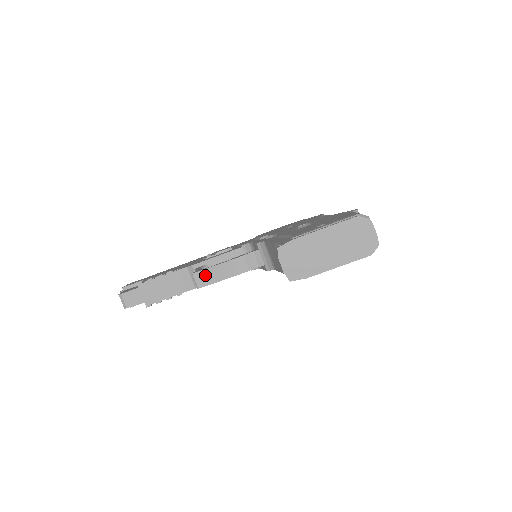
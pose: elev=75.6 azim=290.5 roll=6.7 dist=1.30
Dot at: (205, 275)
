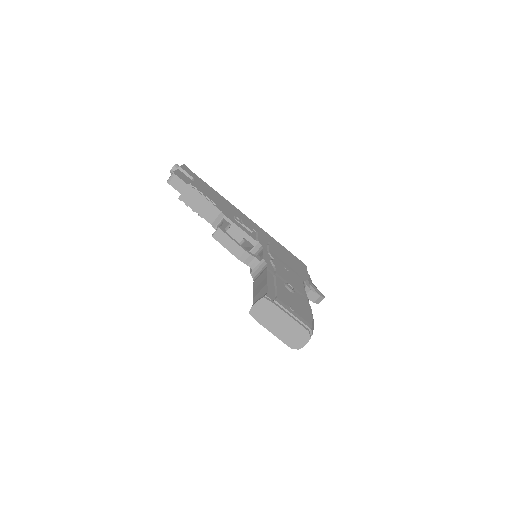
Dot at: (223, 237)
